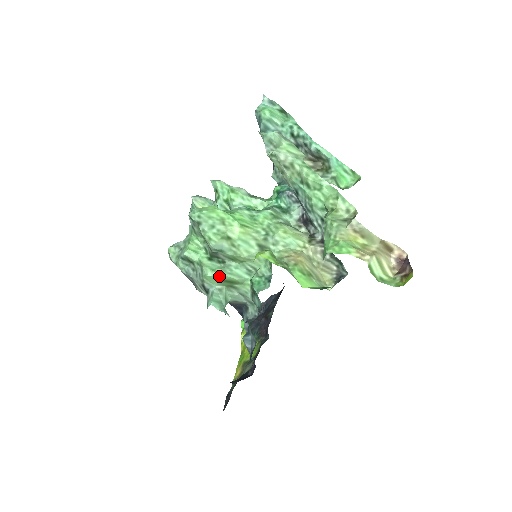
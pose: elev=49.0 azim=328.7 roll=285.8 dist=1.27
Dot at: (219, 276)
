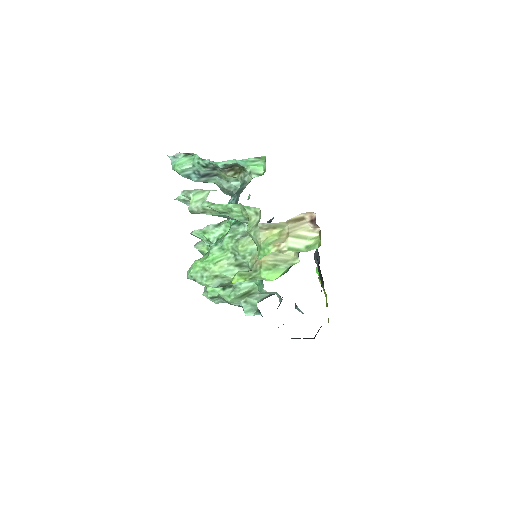
Dot at: (235, 297)
